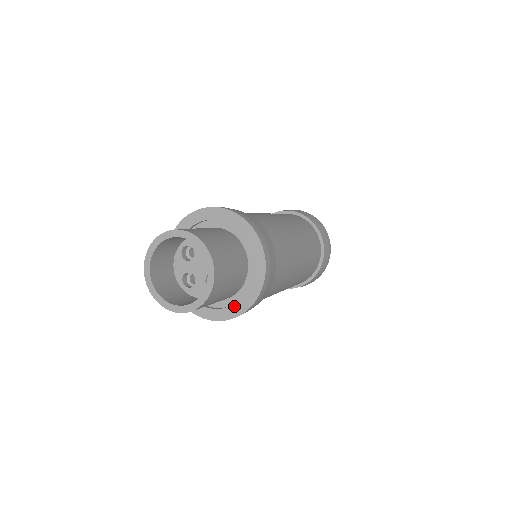
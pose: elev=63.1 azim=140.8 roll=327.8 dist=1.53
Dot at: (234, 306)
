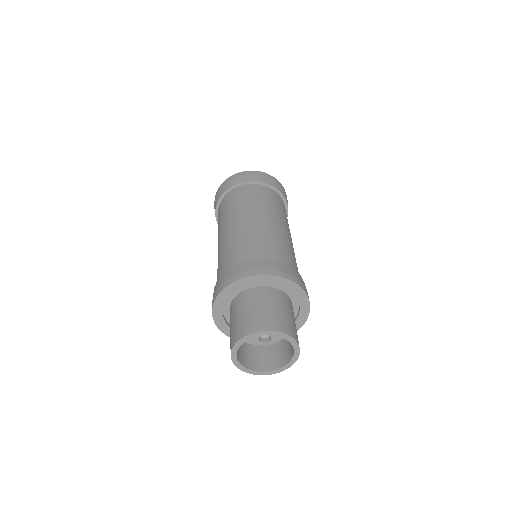
Dot at: occluded
